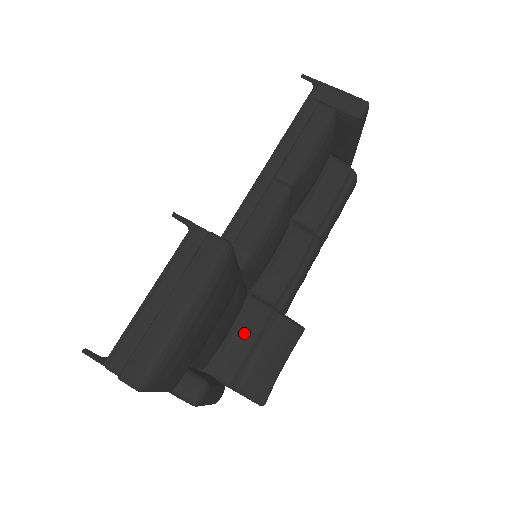
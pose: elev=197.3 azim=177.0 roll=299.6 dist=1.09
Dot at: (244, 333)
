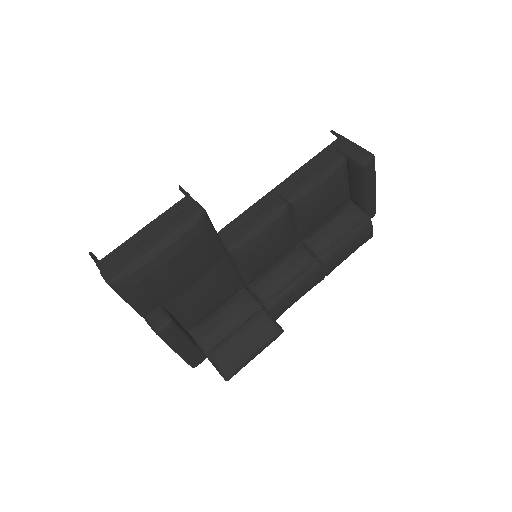
Dot at: (229, 314)
